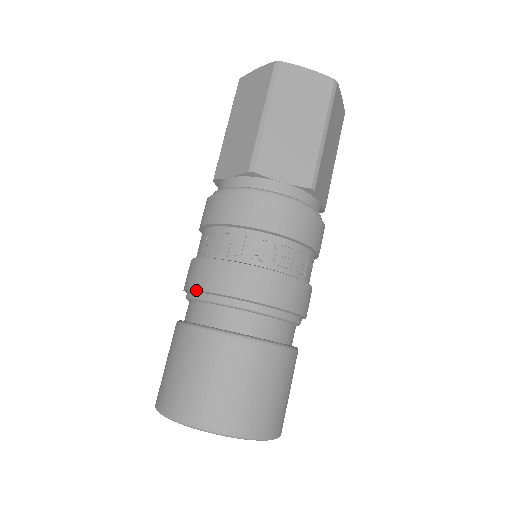
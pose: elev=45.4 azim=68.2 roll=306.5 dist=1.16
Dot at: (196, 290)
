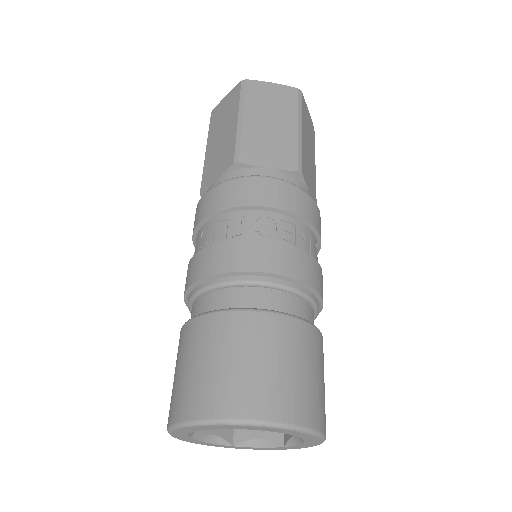
Dot at: (198, 281)
